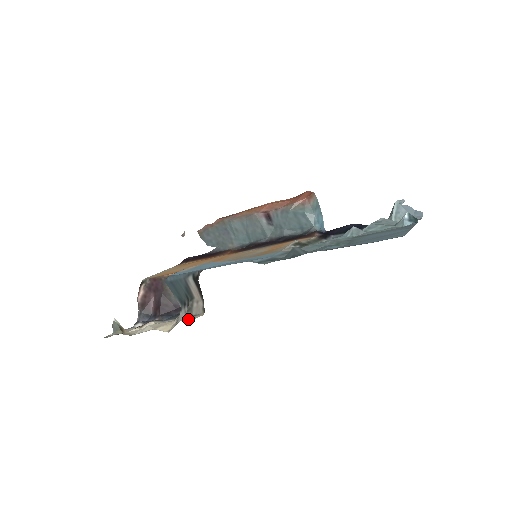
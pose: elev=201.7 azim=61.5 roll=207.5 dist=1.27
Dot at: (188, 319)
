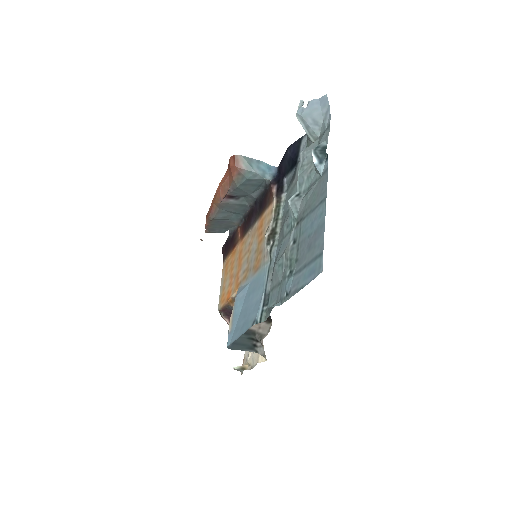
Dot at: (267, 333)
